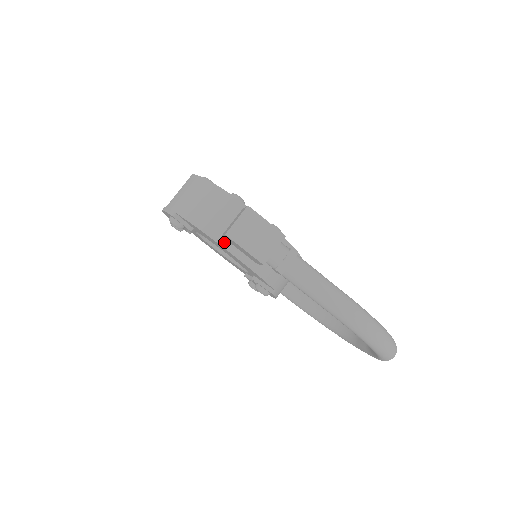
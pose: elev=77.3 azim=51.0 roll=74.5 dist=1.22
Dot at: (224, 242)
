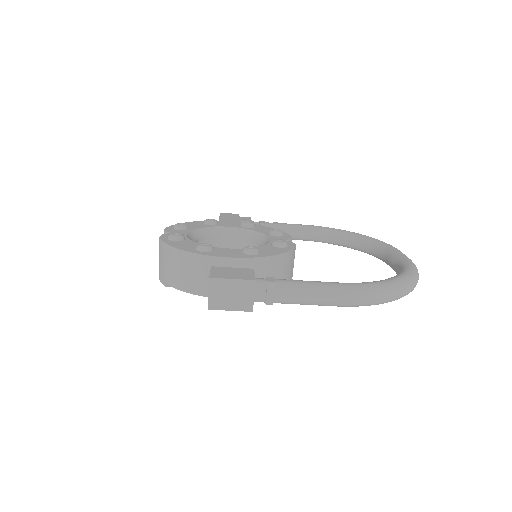
Dot at: occluded
